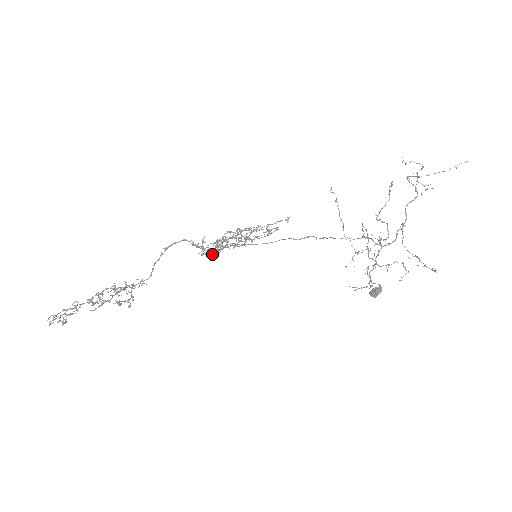
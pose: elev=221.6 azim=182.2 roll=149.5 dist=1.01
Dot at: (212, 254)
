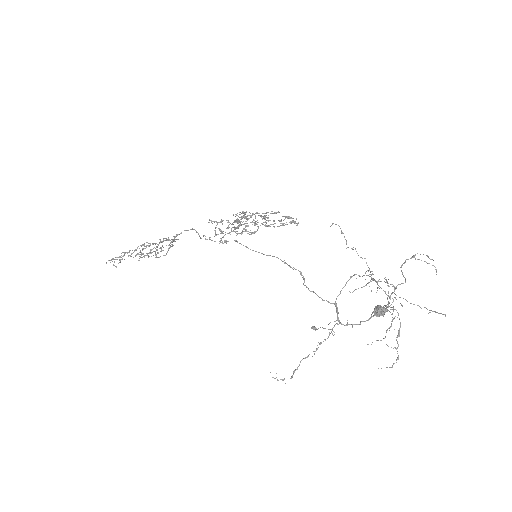
Dot at: occluded
